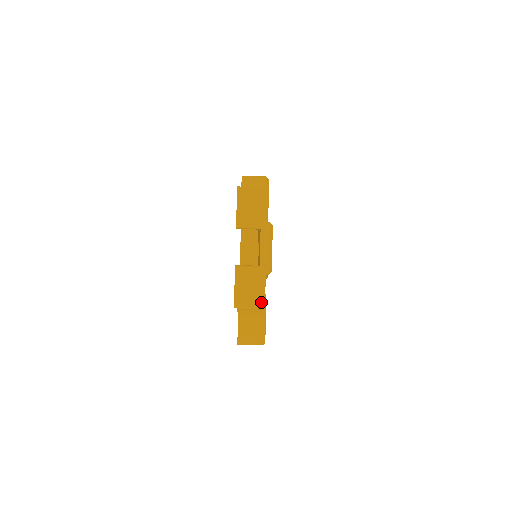
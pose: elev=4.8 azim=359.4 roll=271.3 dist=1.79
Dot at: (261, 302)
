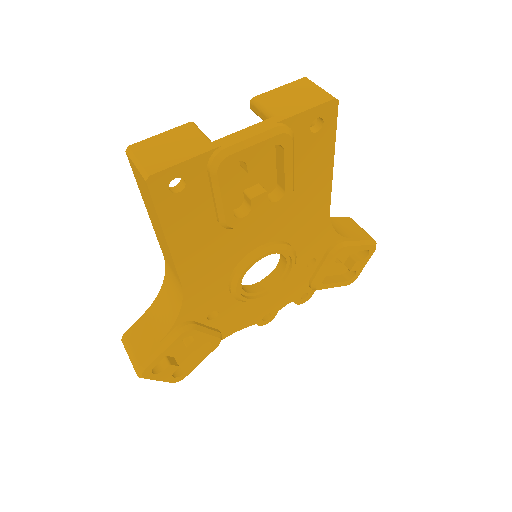
Dot at: (154, 168)
